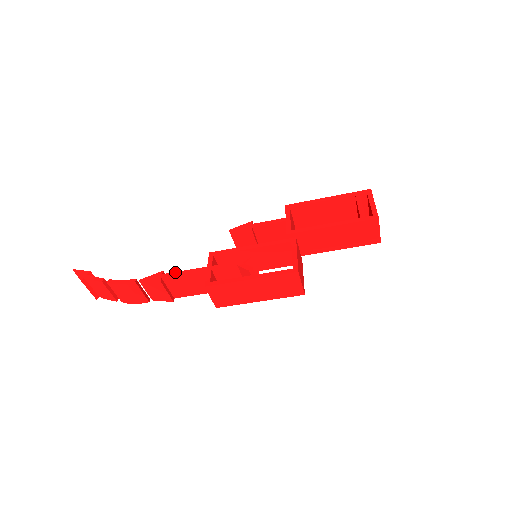
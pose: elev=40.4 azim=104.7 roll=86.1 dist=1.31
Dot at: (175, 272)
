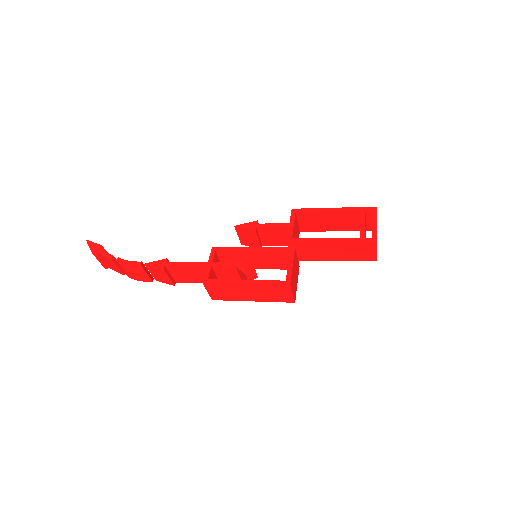
Dot at: (178, 262)
